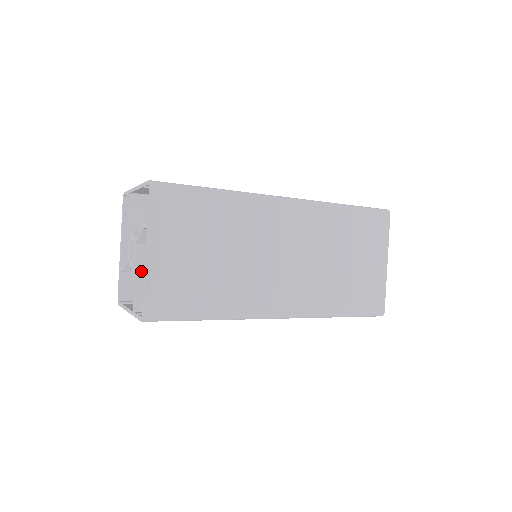
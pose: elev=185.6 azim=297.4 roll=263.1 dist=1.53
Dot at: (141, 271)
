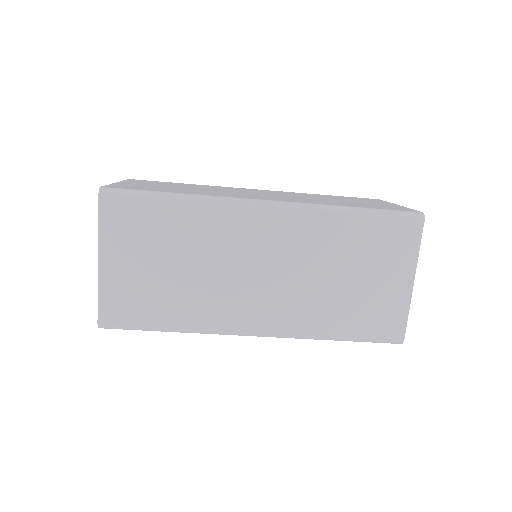
Dot at: occluded
